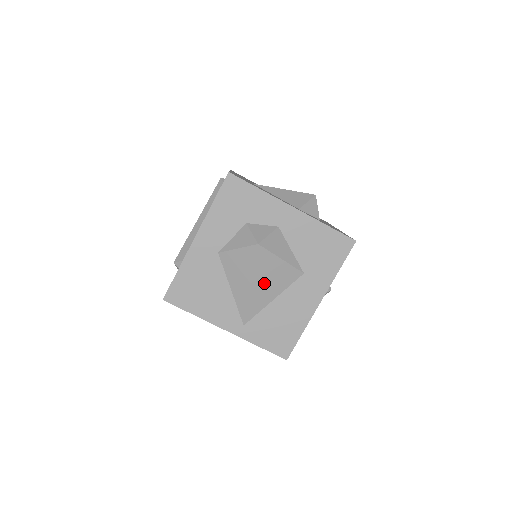
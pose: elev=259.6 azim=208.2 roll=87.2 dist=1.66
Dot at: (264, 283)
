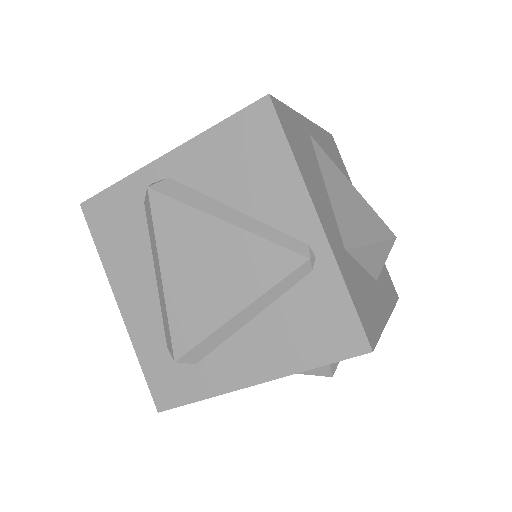
Dot at: occluded
